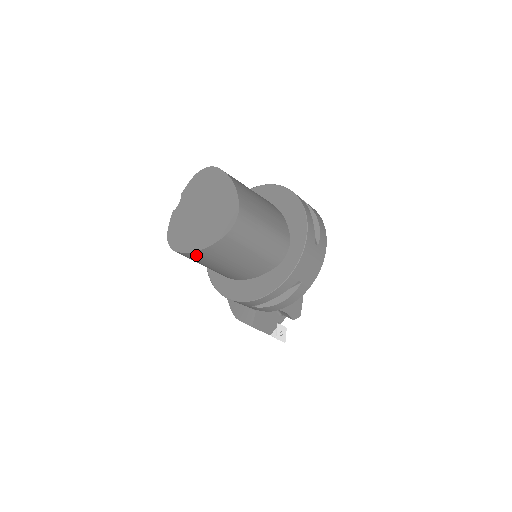
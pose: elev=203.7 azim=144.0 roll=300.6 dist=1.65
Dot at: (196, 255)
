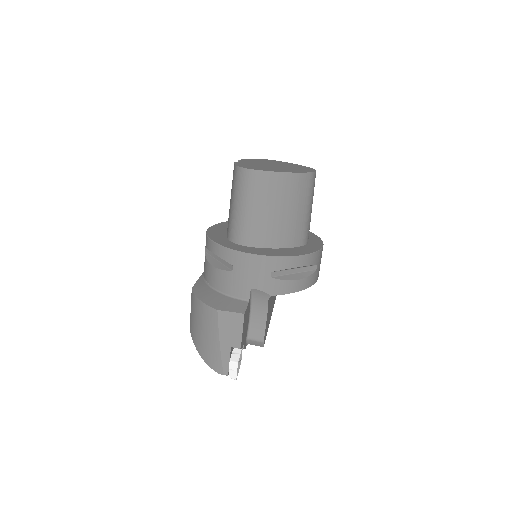
Dot at: (276, 179)
